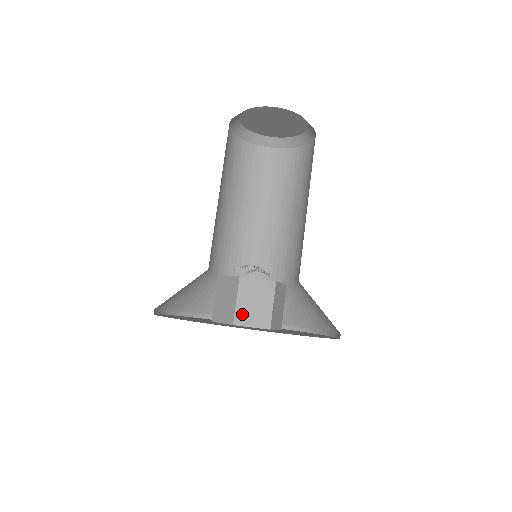
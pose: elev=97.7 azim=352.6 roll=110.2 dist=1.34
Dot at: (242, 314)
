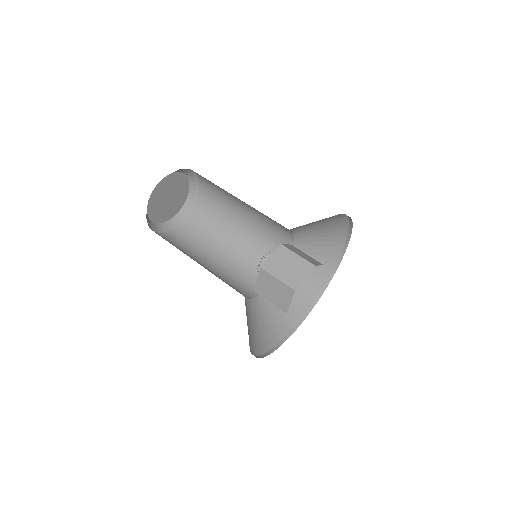
Dot at: (291, 280)
